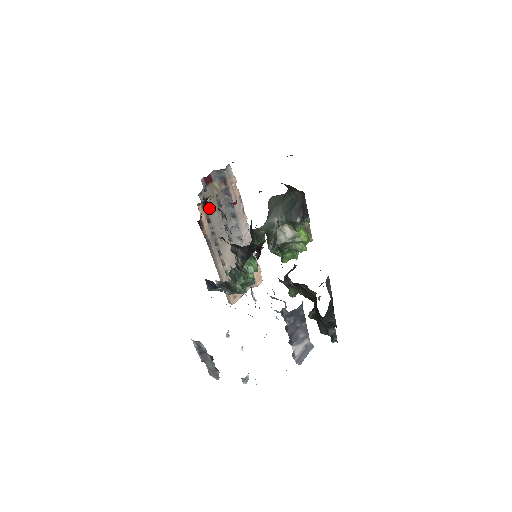
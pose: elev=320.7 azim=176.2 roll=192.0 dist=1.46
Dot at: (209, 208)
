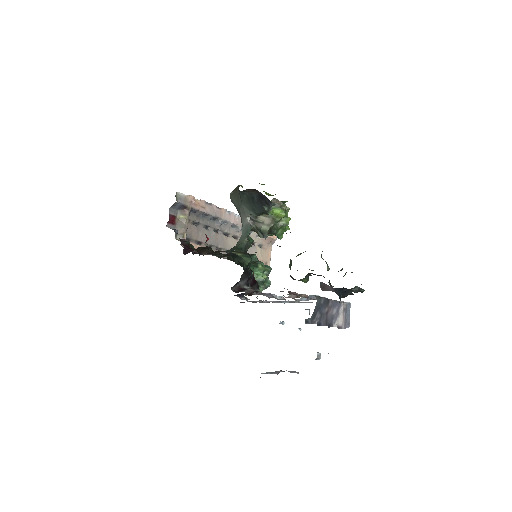
Dot at: (191, 236)
